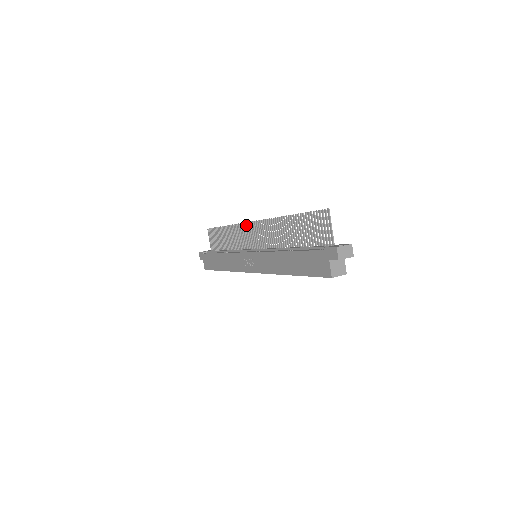
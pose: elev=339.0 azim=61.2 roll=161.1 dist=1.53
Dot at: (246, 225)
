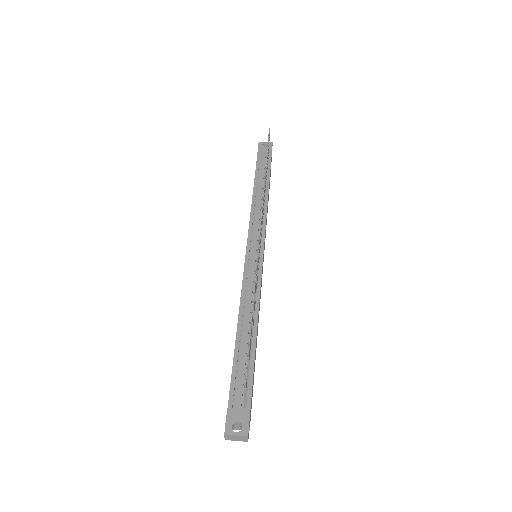
Dot at: (261, 214)
